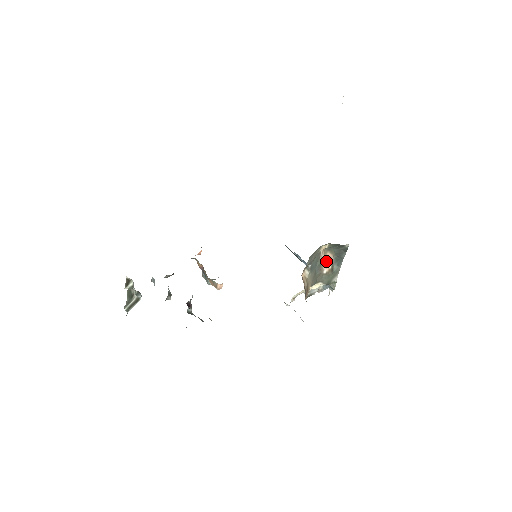
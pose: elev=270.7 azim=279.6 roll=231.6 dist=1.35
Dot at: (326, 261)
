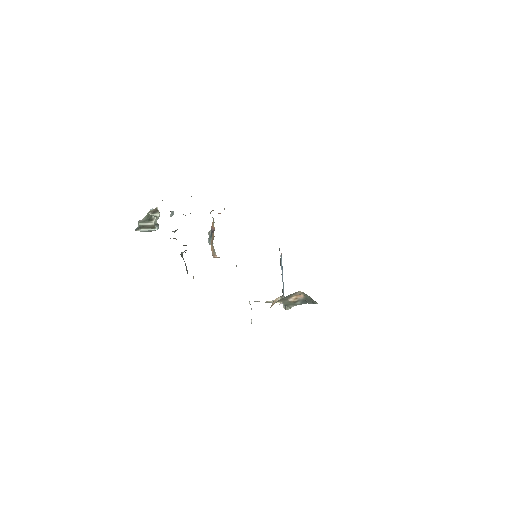
Dot at: (296, 296)
